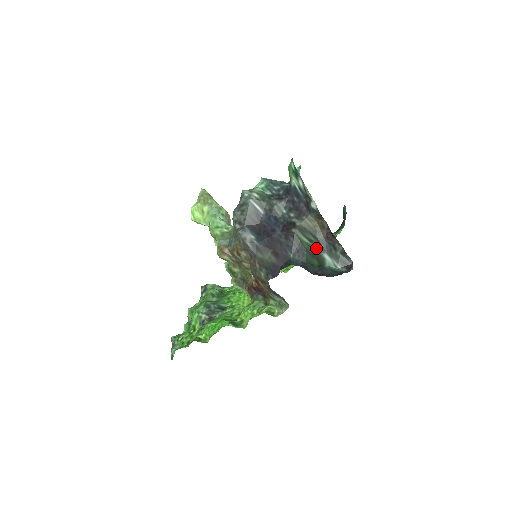
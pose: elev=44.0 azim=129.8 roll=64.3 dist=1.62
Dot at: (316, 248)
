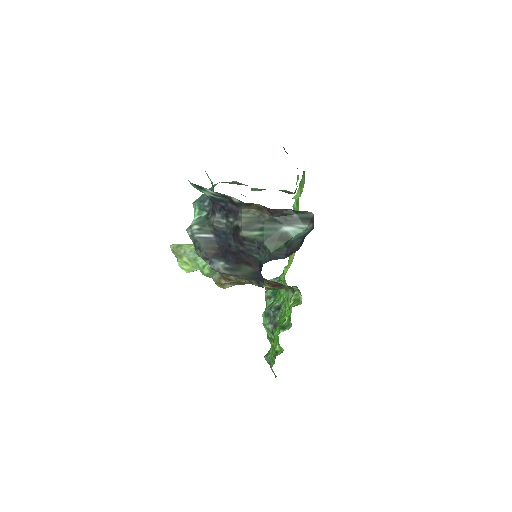
Dot at: (271, 231)
